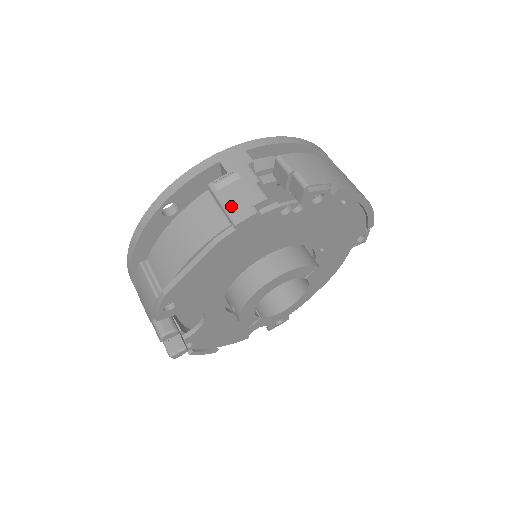
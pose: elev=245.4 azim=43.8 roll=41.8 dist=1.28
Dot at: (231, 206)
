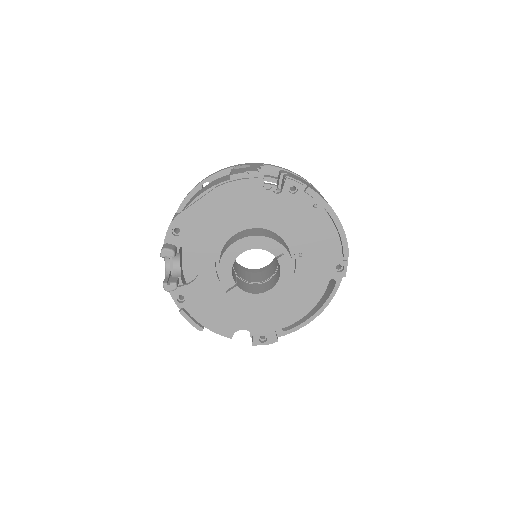
Dot at: (235, 171)
